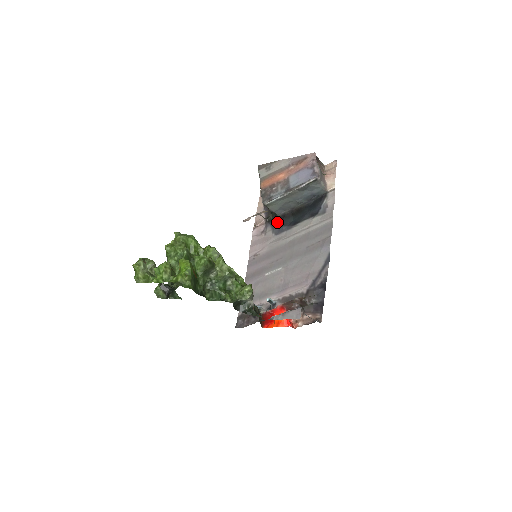
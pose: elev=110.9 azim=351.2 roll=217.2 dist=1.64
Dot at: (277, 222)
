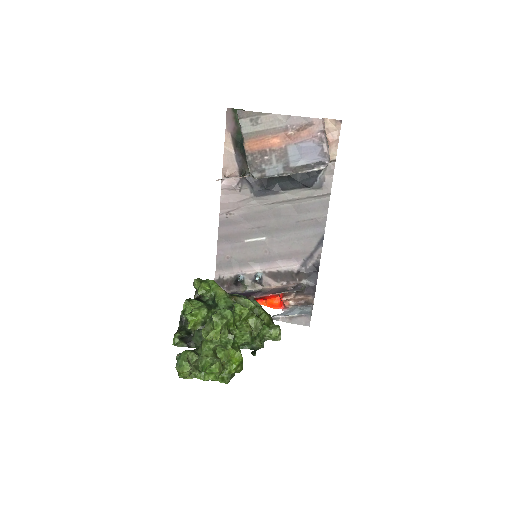
Dot at: (258, 182)
